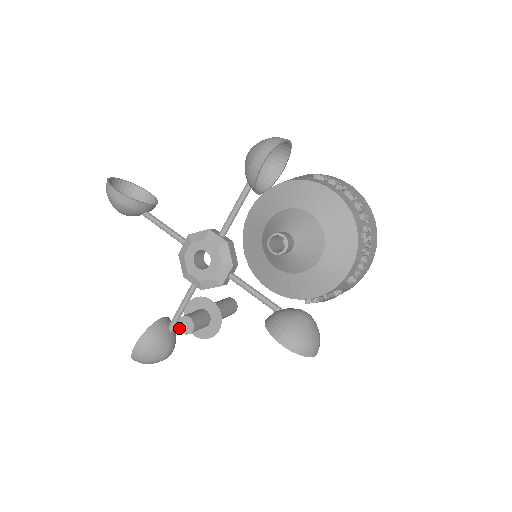
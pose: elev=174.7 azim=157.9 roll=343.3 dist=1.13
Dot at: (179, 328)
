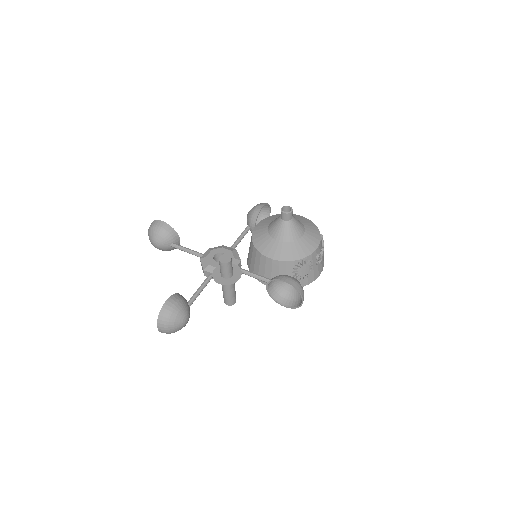
Dot at: (220, 261)
